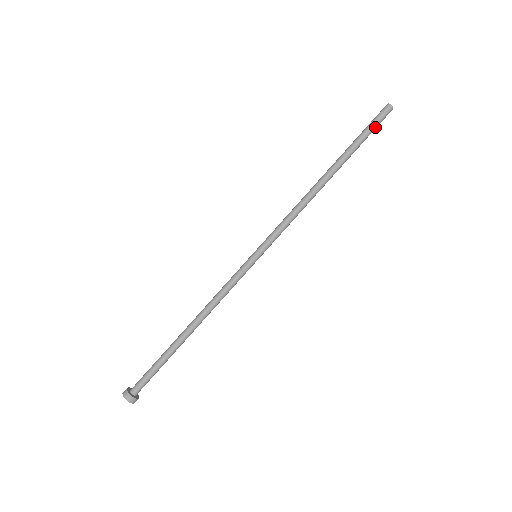
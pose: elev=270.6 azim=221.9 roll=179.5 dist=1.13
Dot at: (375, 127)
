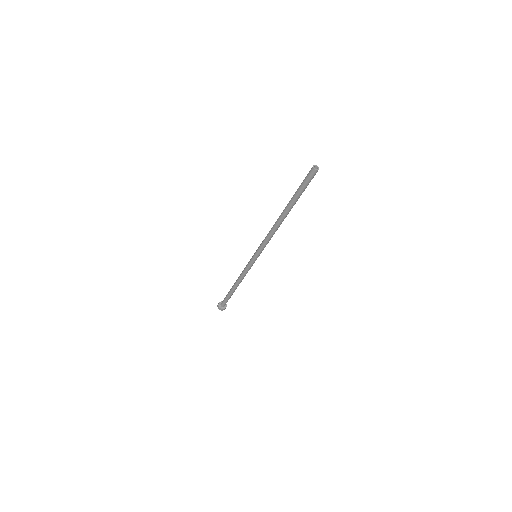
Dot at: occluded
